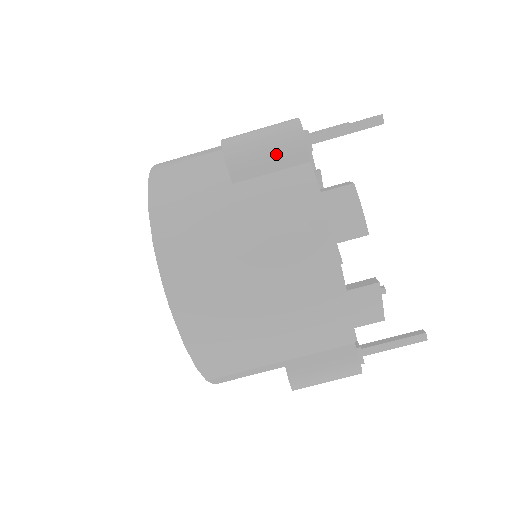
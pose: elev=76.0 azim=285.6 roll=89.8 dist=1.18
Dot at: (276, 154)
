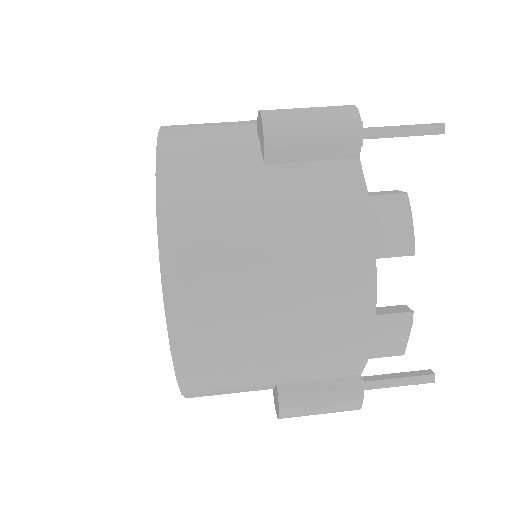
Dot at: (324, 140)
